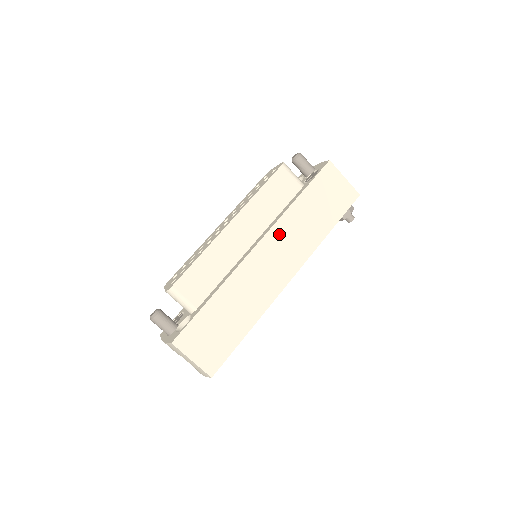
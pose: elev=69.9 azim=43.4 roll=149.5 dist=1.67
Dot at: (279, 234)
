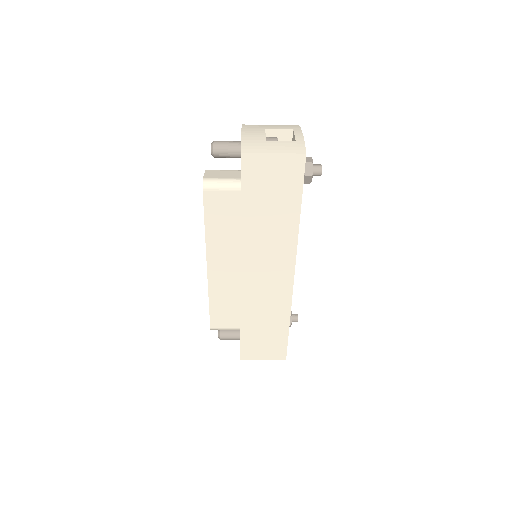
Dot at: (252, 254)
